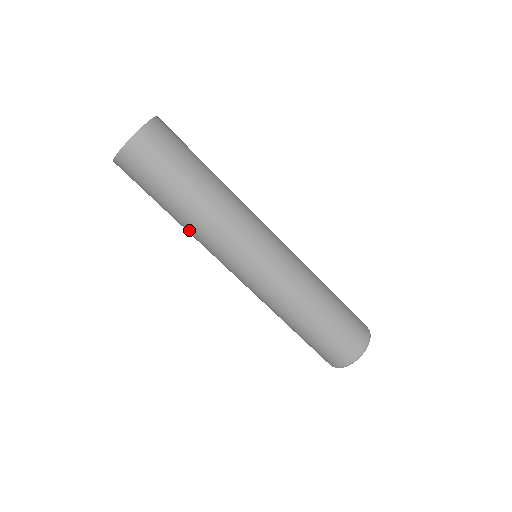
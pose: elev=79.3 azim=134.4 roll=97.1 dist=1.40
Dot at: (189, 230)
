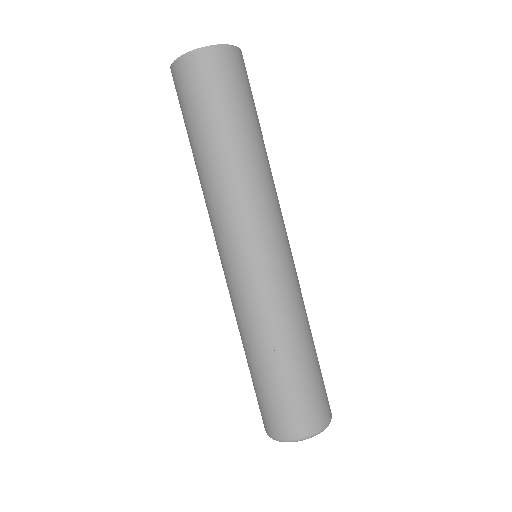
Dot at: (209, 179)
